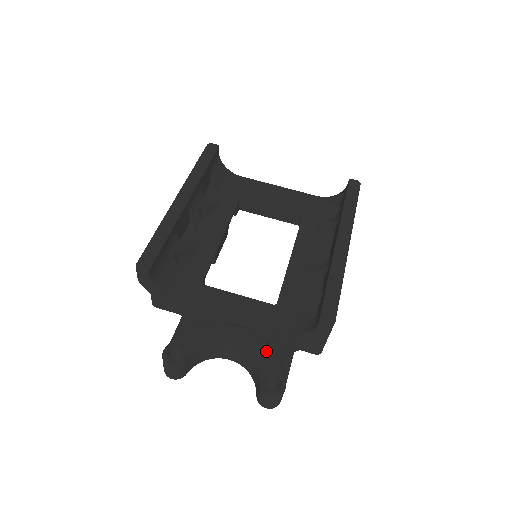
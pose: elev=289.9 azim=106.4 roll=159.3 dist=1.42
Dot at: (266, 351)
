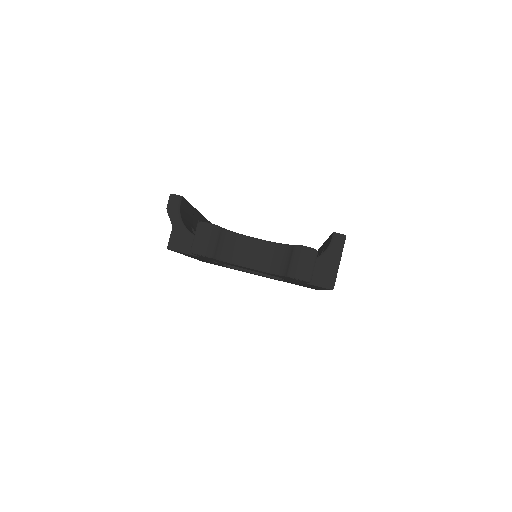
Dot at: occluded
